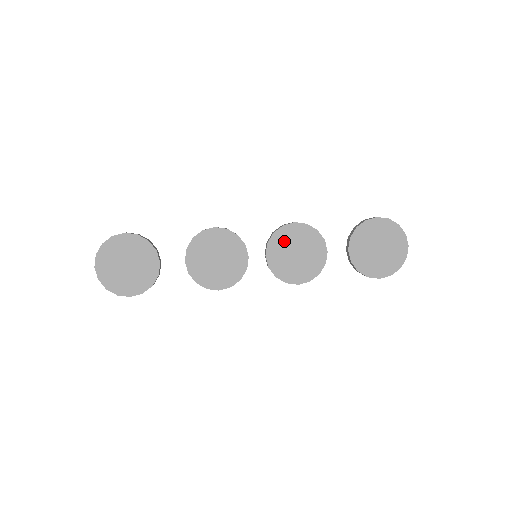
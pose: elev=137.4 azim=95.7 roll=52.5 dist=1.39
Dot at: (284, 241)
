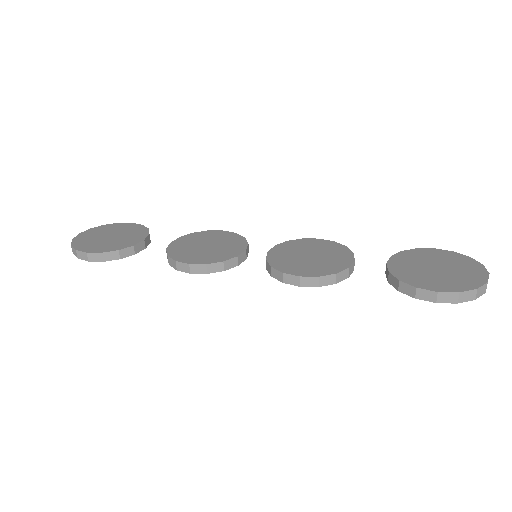
Dot at: (298, 247)
